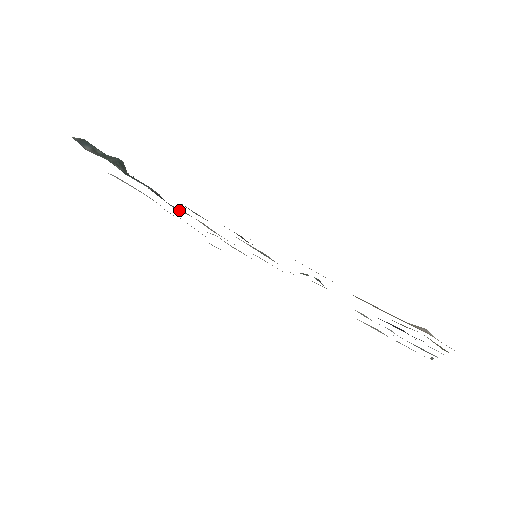
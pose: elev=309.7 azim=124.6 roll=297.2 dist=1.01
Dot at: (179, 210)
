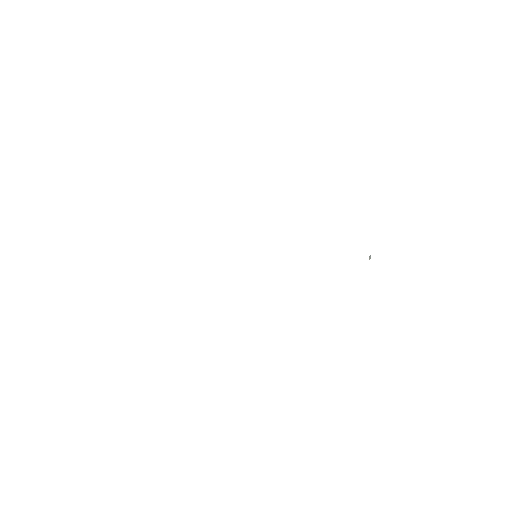
Dot at: occluded
